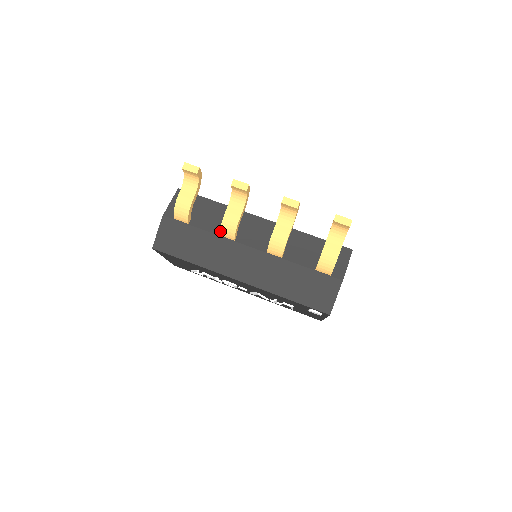
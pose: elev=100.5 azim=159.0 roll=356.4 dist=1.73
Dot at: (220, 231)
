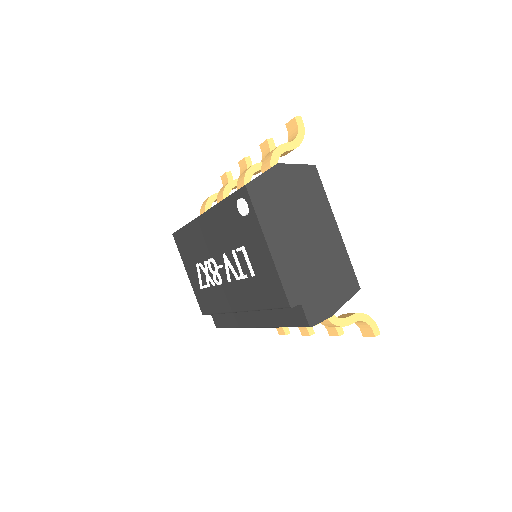
Dot at: (217, 197)
